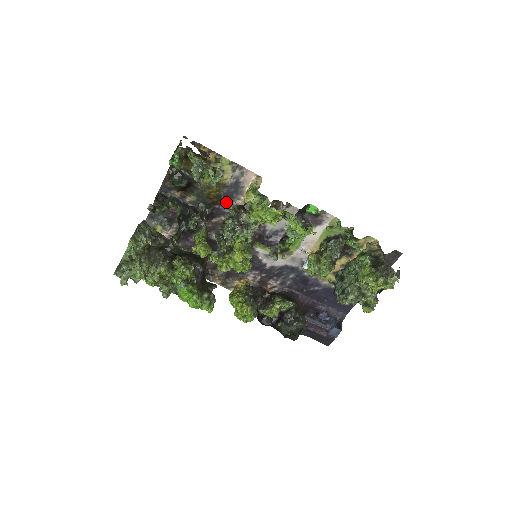
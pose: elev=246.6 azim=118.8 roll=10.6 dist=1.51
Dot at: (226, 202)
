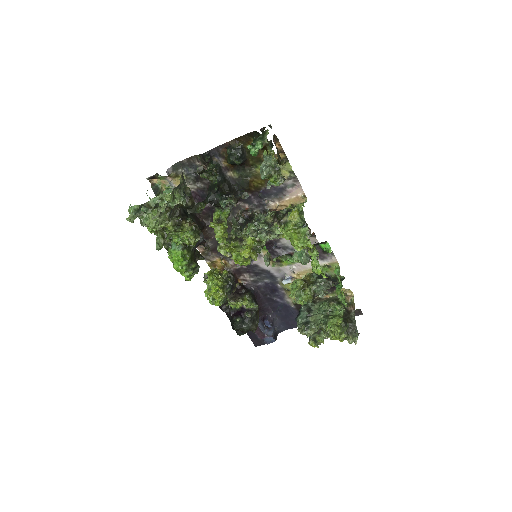
Dot at: (261, 196)
